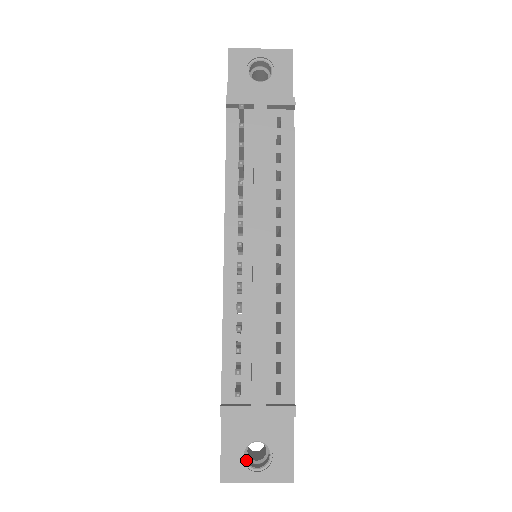
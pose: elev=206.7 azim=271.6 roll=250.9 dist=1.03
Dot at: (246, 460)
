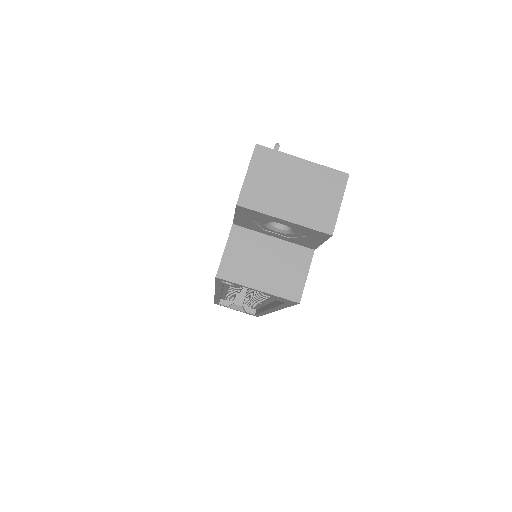
Dot at: occluded
